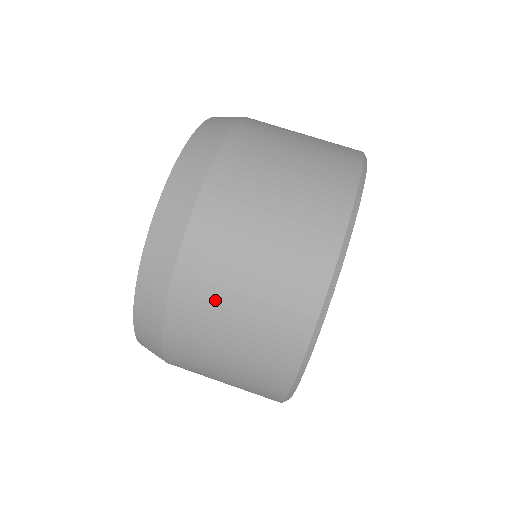
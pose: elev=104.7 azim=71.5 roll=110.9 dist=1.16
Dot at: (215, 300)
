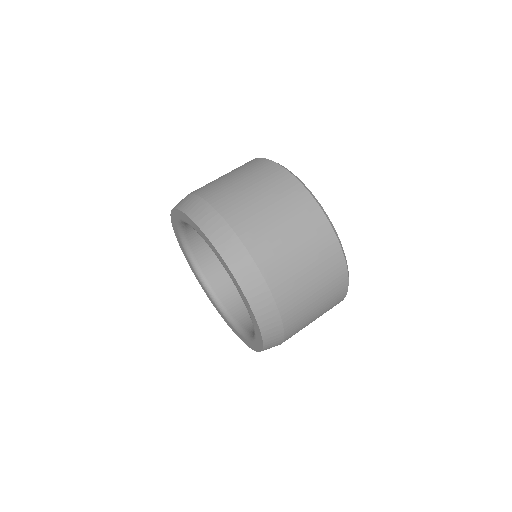
Dot at: (268, 230)
